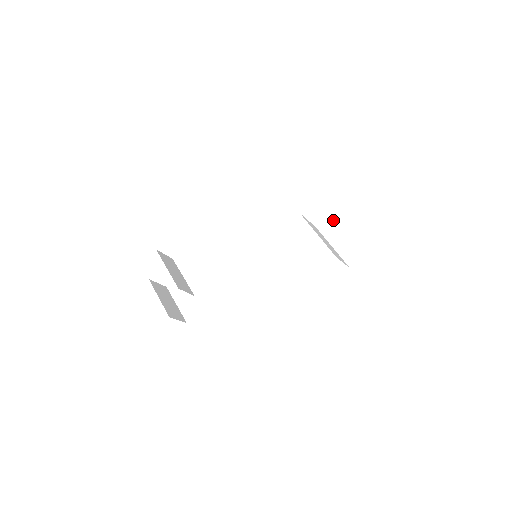
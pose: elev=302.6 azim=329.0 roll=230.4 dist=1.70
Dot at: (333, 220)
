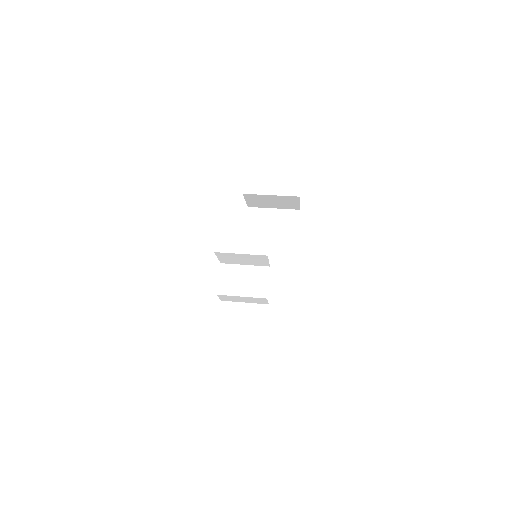
Dot at: (254, 210)
